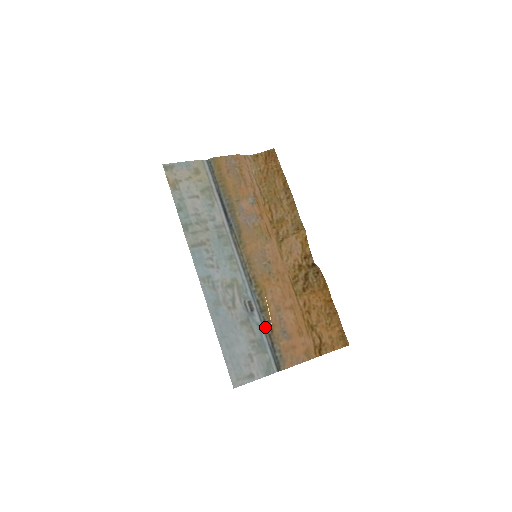
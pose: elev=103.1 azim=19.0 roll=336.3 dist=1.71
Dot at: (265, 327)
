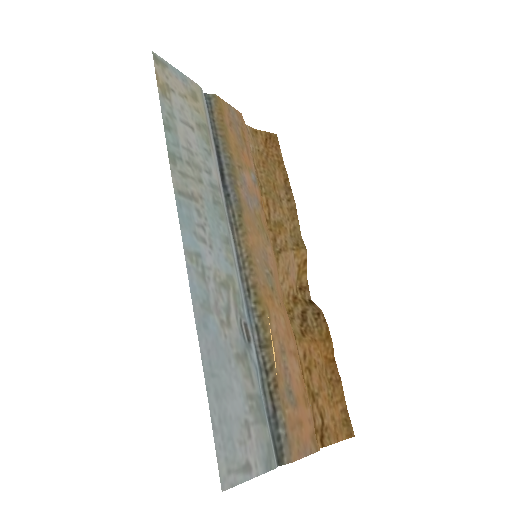
Dot at: (265, 376)
